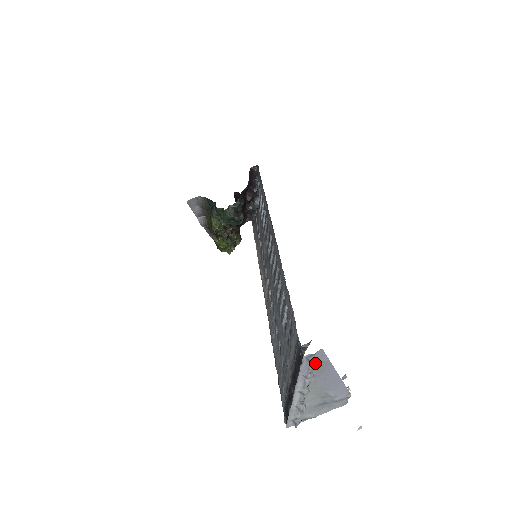
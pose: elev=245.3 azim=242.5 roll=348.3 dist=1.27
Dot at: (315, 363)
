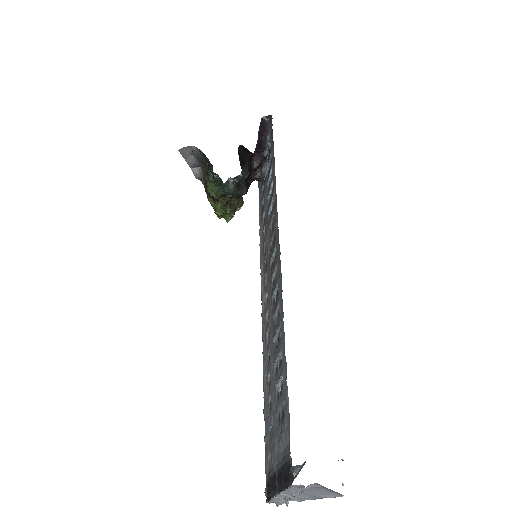
Dot at: occluded
